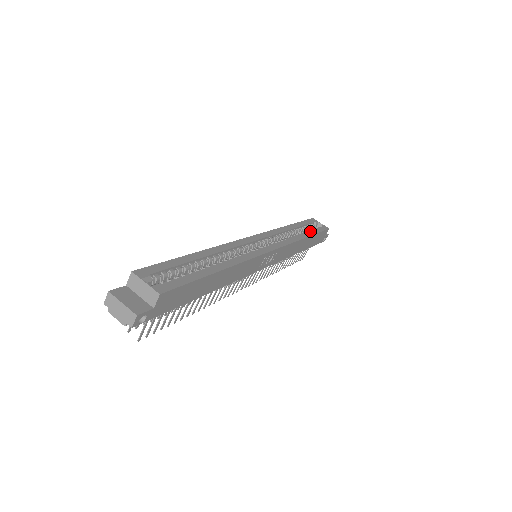
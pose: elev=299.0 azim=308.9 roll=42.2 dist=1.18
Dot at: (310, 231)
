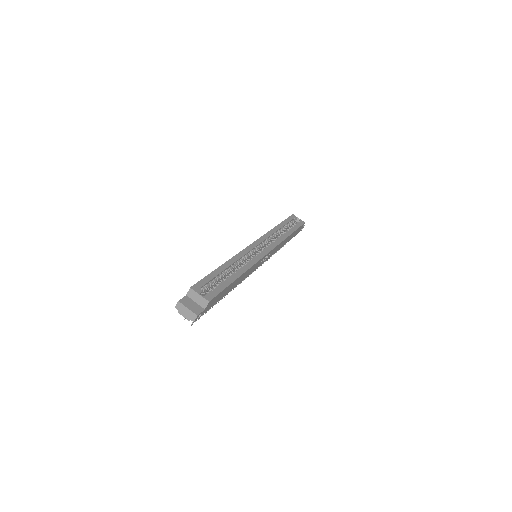
Dot at: (292, 228)
